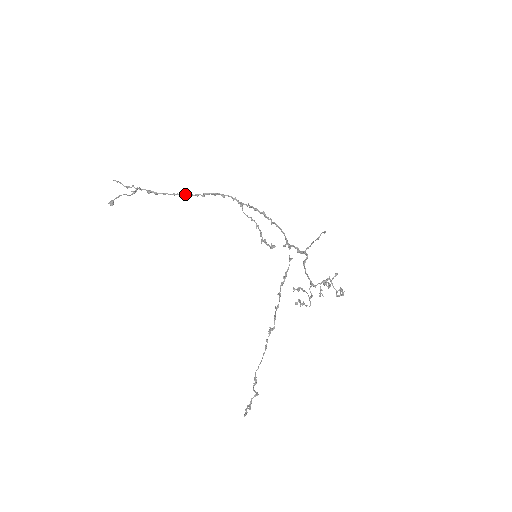
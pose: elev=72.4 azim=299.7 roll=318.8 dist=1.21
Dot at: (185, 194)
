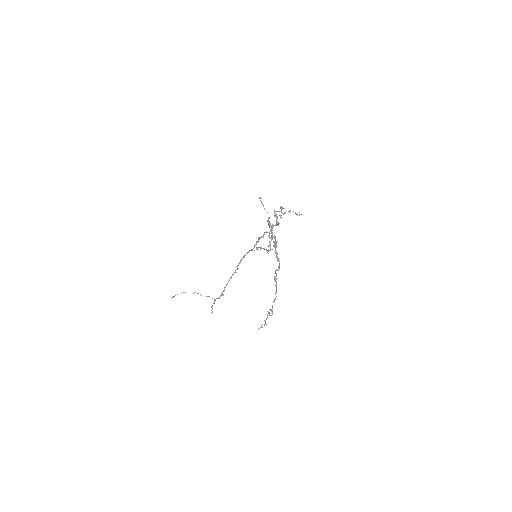
Dot at: (230, 278)
